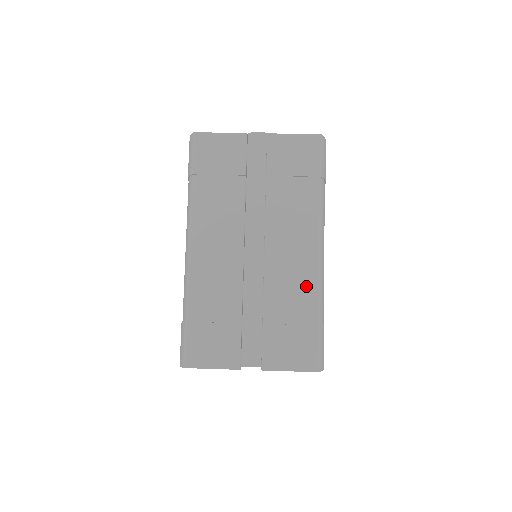
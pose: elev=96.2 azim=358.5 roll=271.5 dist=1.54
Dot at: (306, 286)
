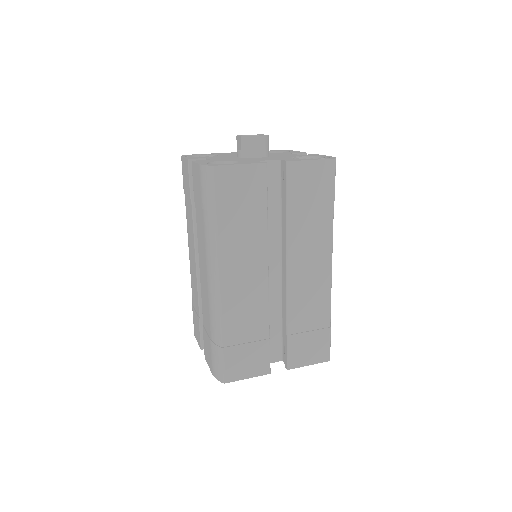
Dot at: (321, 299)
